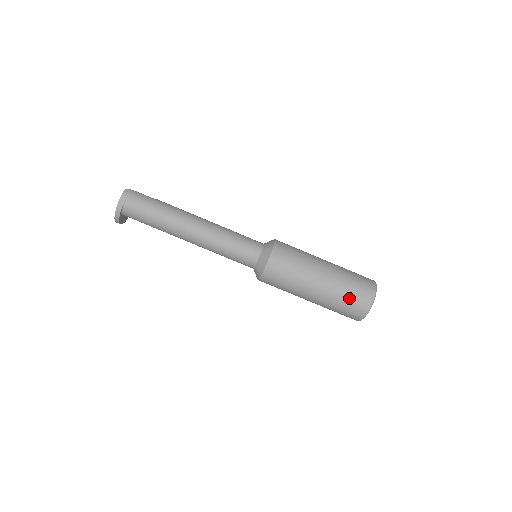
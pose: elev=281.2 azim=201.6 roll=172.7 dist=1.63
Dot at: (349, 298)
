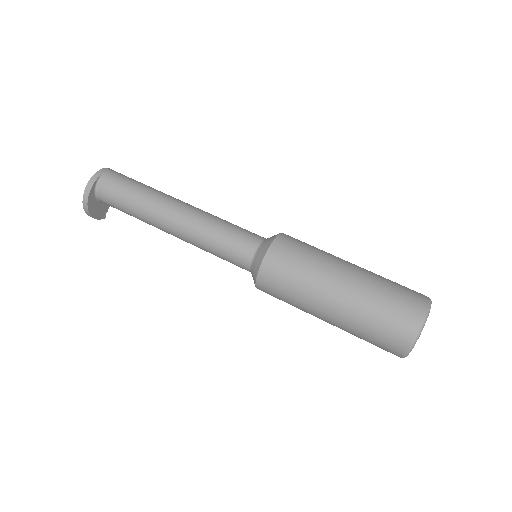
Dot at: (393, 295)
